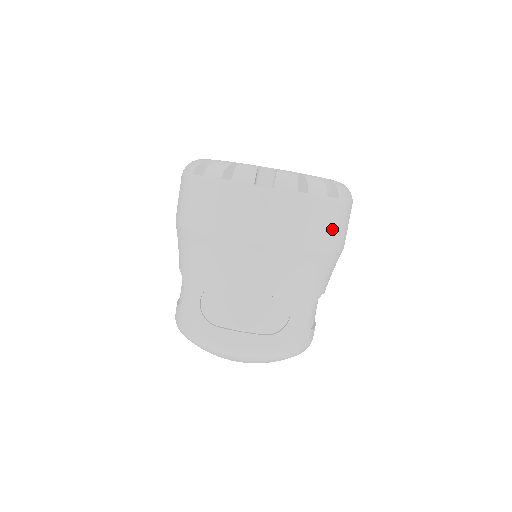
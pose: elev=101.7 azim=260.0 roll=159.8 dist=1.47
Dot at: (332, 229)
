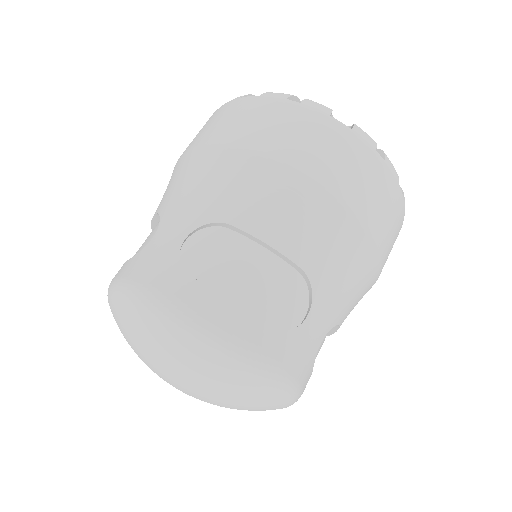
Dot at: (389, 228)
